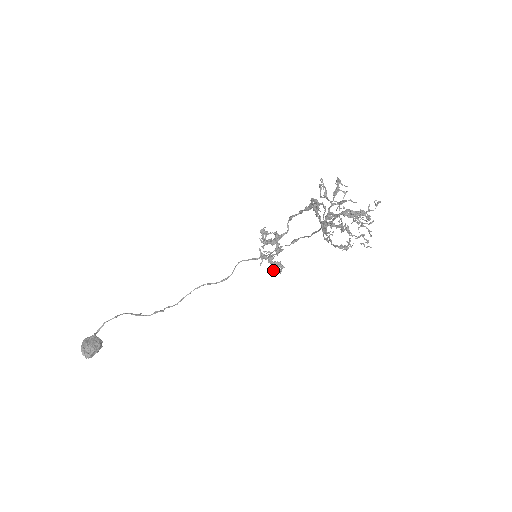
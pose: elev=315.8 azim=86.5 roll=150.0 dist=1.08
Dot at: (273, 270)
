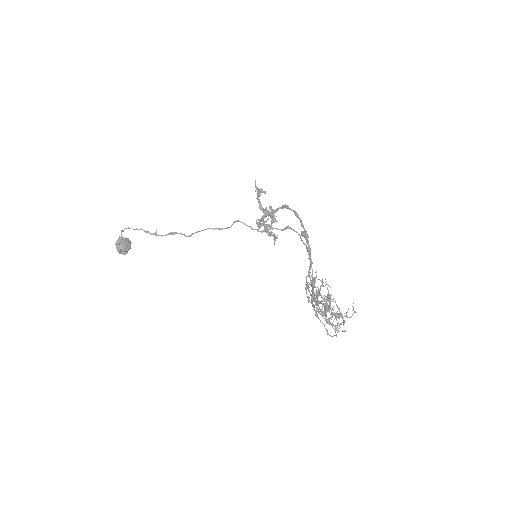
Dot at: occluded
